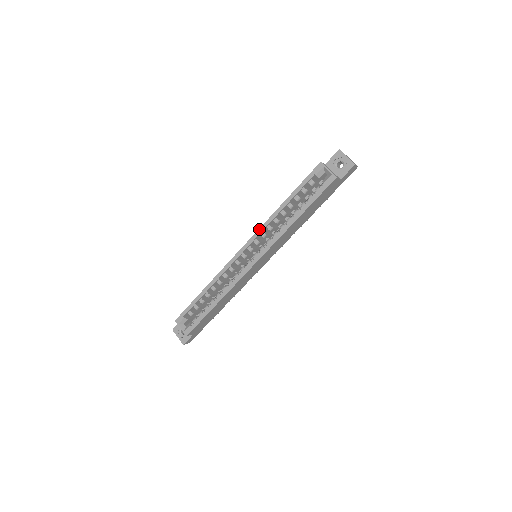
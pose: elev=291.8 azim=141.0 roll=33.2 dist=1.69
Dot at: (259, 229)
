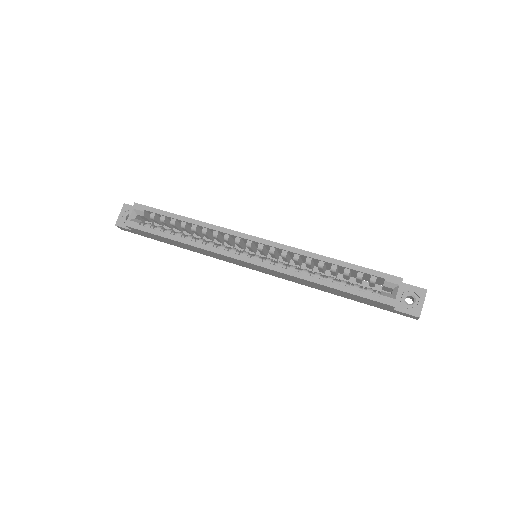
Dot at: (288, 246)
